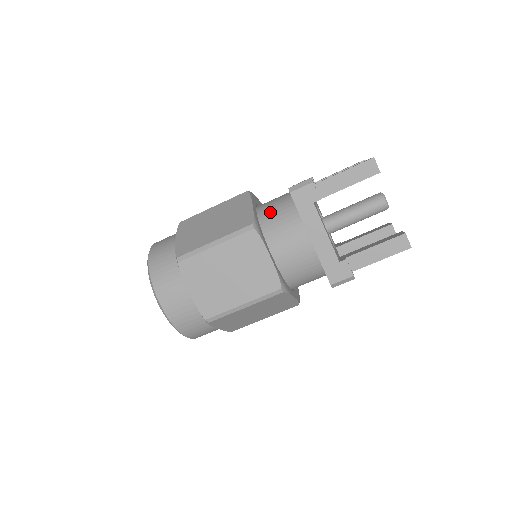
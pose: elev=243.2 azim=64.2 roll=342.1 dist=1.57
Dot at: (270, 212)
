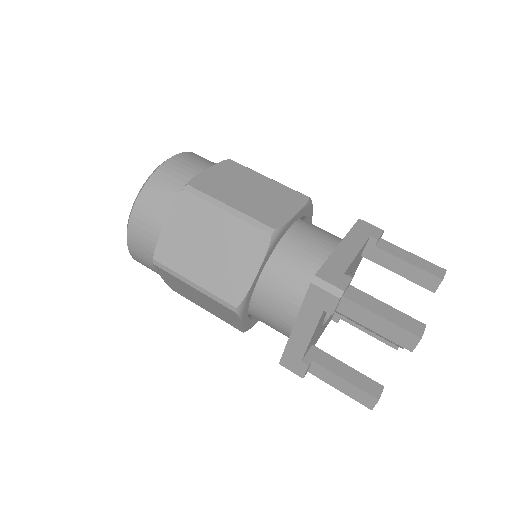
Dot at: occluded
